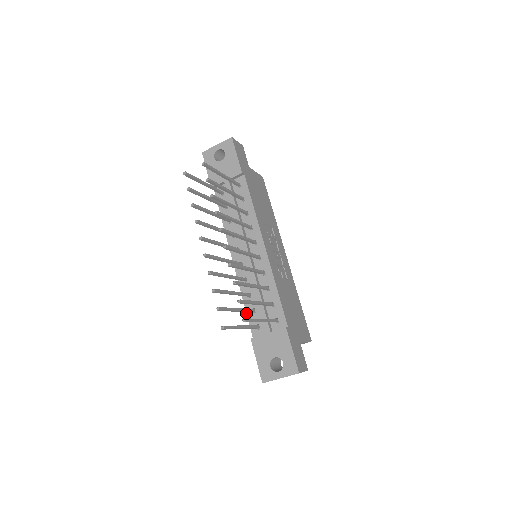
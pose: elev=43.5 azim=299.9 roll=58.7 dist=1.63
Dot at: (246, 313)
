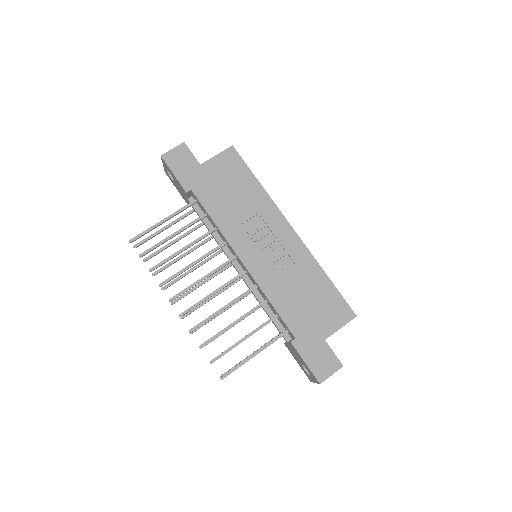
Dot at: occluded
